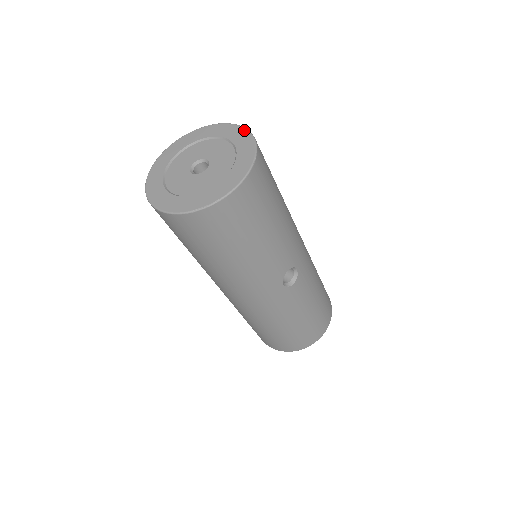
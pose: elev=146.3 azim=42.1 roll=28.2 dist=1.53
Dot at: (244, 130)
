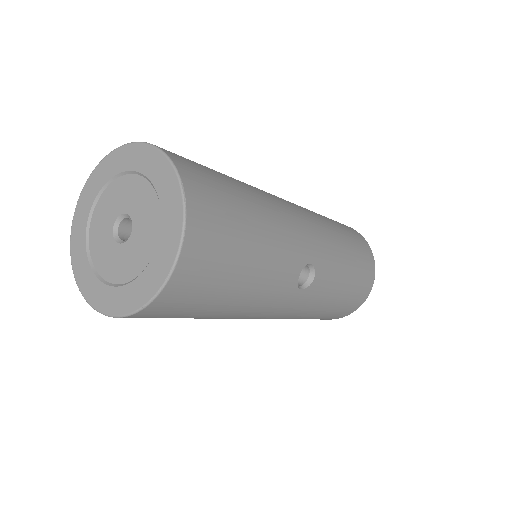
Dot at: (155, 152)
